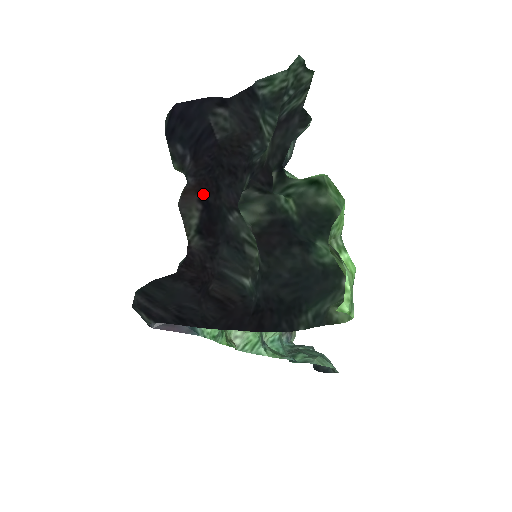
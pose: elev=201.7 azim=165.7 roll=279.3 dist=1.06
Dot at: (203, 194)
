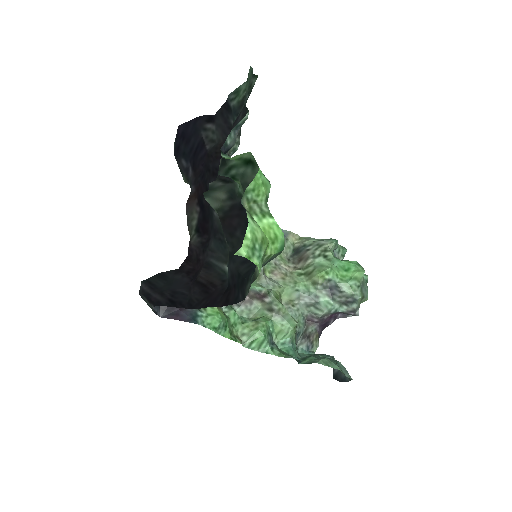
Dot at: (199, 198)
